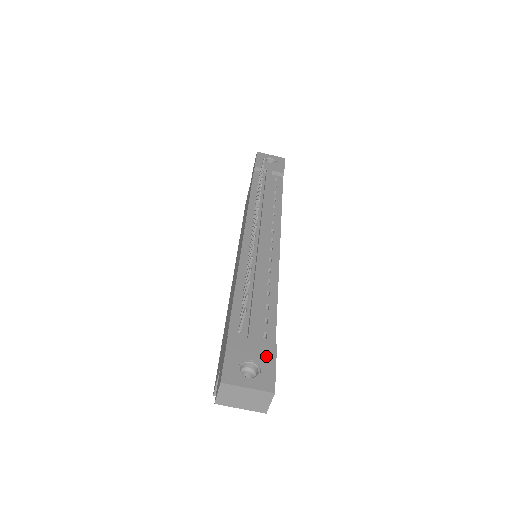
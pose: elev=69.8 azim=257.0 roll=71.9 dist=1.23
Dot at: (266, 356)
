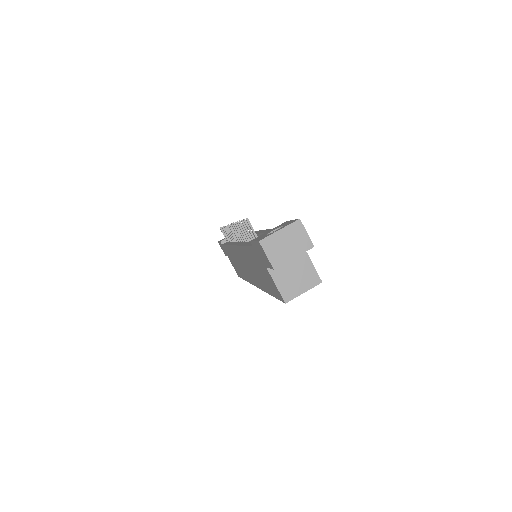
Dot at: occluded
